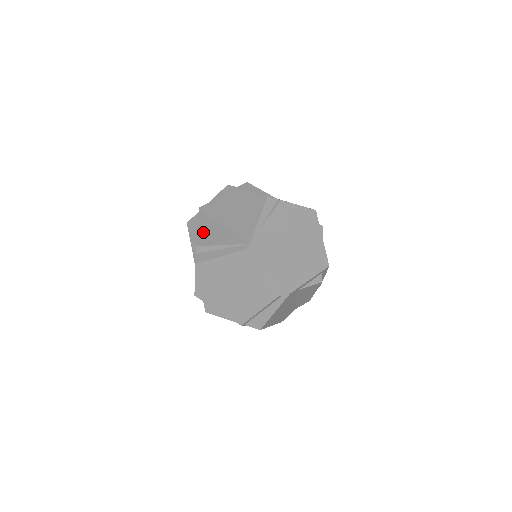
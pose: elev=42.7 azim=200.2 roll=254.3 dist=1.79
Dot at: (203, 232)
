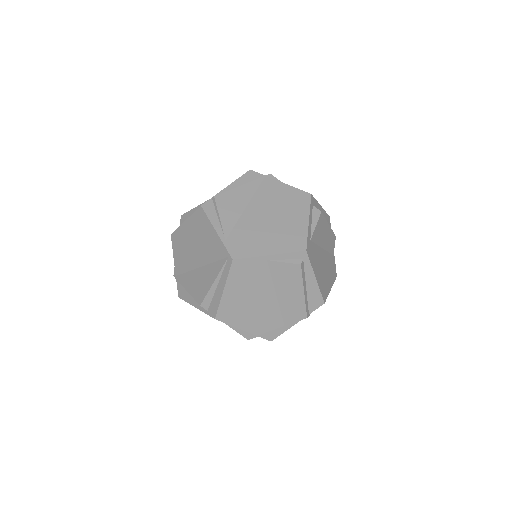
Dot at: (193, 289)
